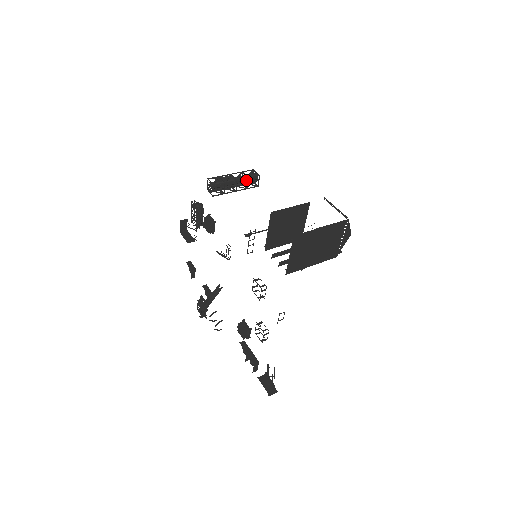
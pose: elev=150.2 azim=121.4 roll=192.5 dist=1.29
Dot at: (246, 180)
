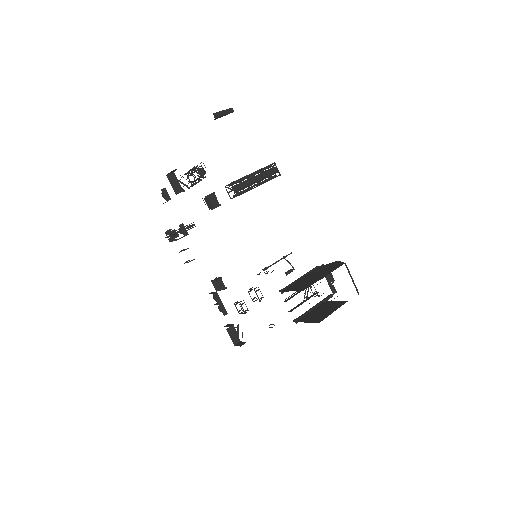
Dot at: occluded
